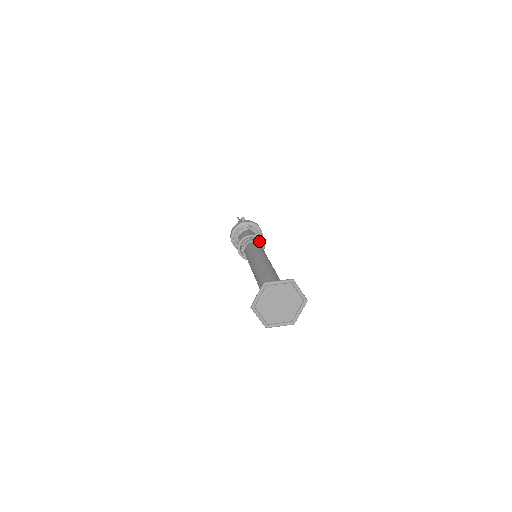
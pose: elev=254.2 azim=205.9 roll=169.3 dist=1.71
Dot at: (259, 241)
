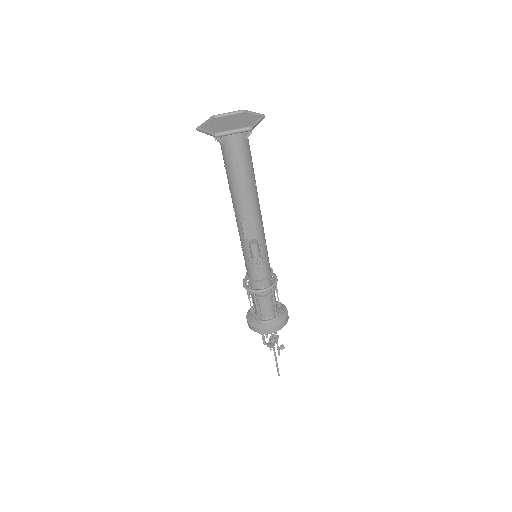
Dot at: (273, 282)
